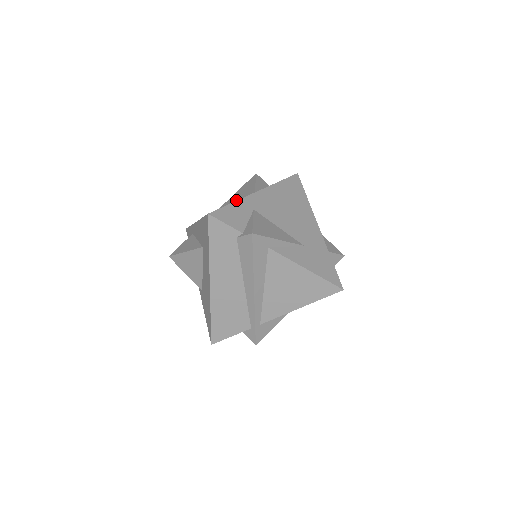
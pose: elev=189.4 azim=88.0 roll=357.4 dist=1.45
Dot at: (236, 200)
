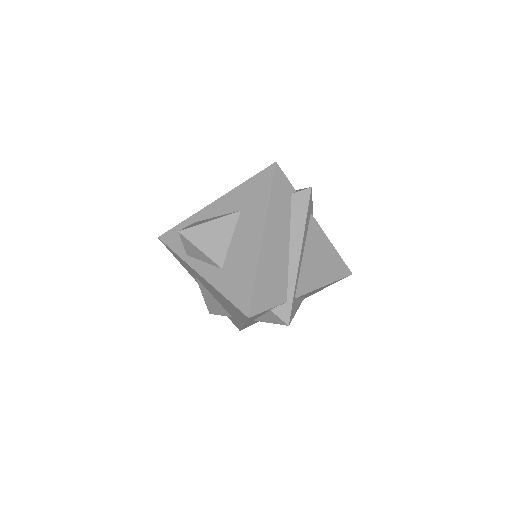
Dot at: occluded
